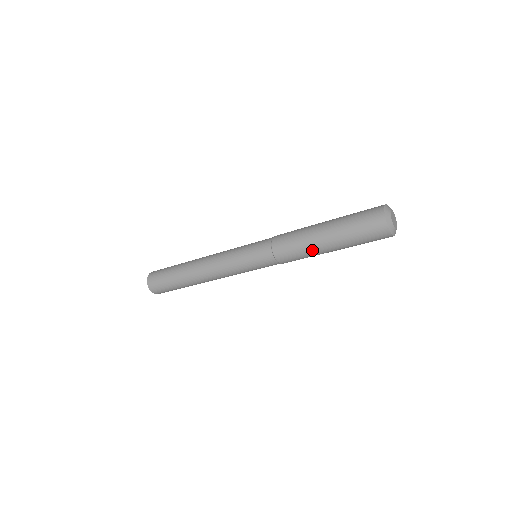
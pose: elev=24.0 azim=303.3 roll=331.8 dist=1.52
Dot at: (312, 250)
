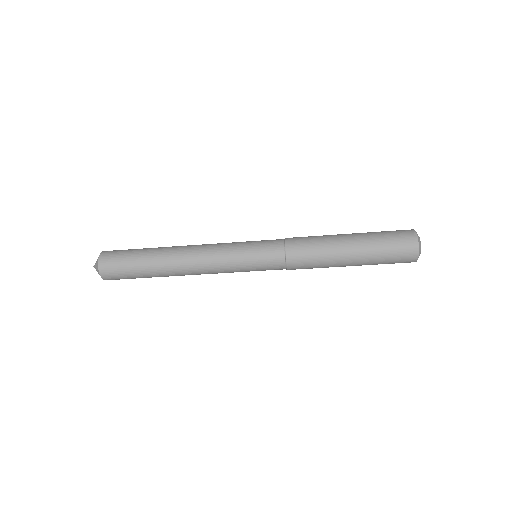
Dot at: (332, 260)
